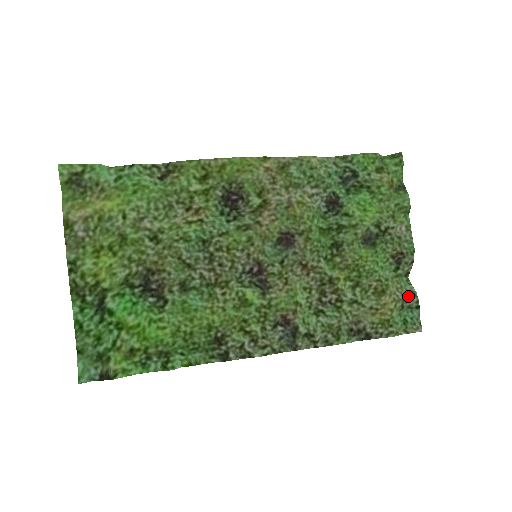
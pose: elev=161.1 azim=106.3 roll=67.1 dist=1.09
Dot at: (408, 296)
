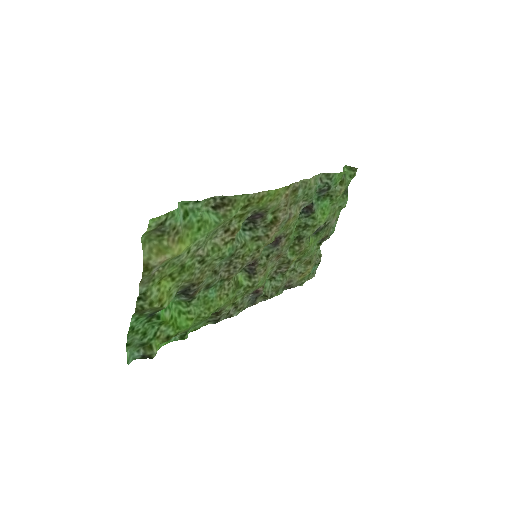
Dot at: (317, 259)
